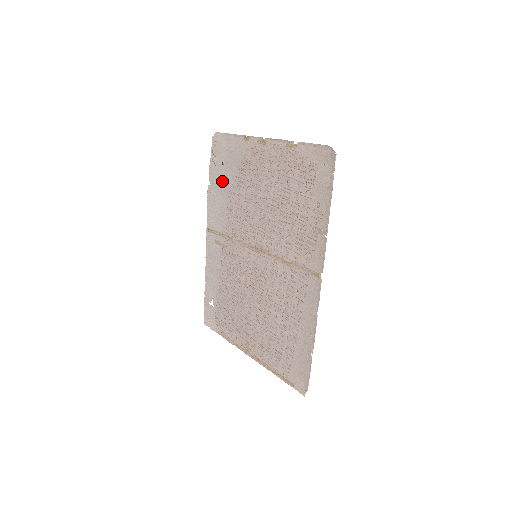
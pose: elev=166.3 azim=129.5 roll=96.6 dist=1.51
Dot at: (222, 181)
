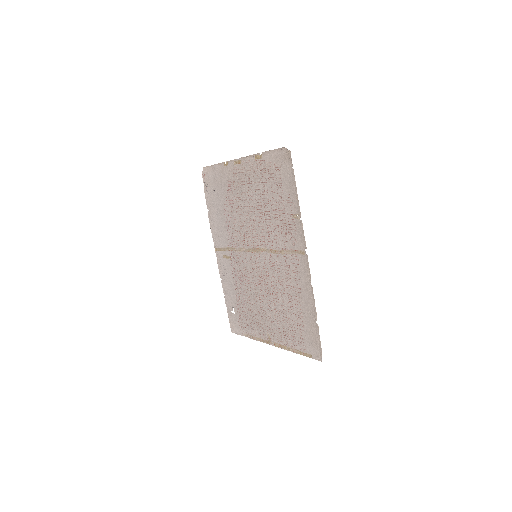
Dot at: (217, 205)
